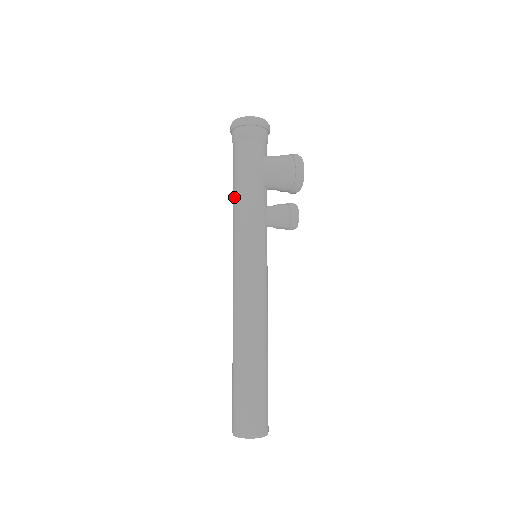
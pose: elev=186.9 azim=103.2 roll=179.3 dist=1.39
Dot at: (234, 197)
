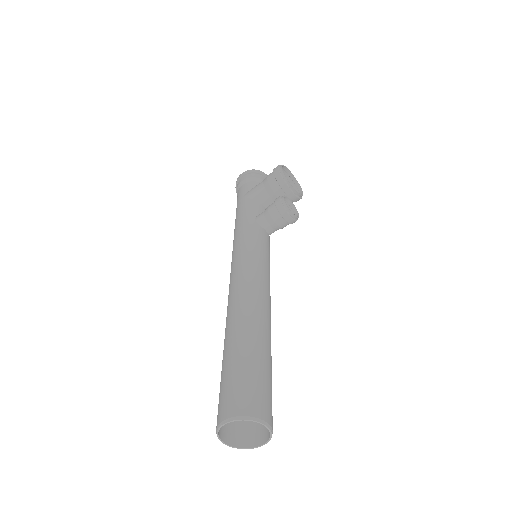
Dot at: occluded
